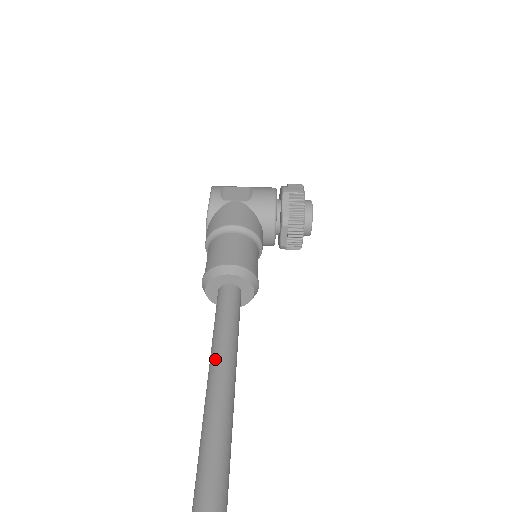
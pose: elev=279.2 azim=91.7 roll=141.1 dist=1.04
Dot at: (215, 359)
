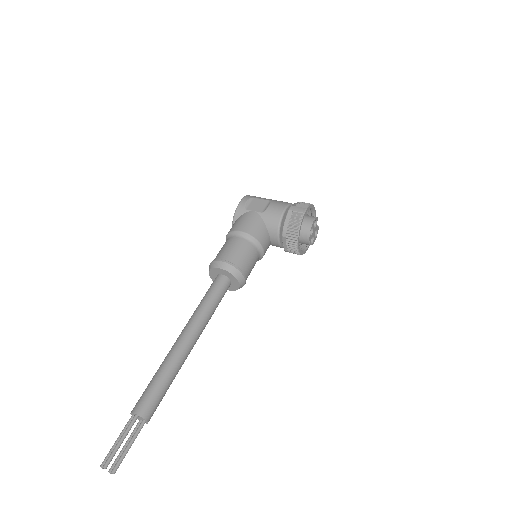
Dot at: (188, 323)
